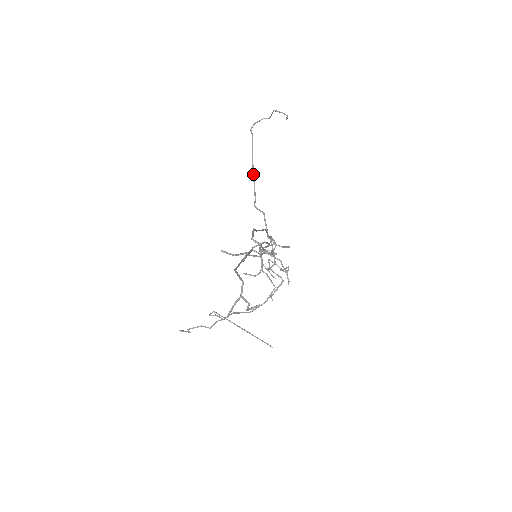
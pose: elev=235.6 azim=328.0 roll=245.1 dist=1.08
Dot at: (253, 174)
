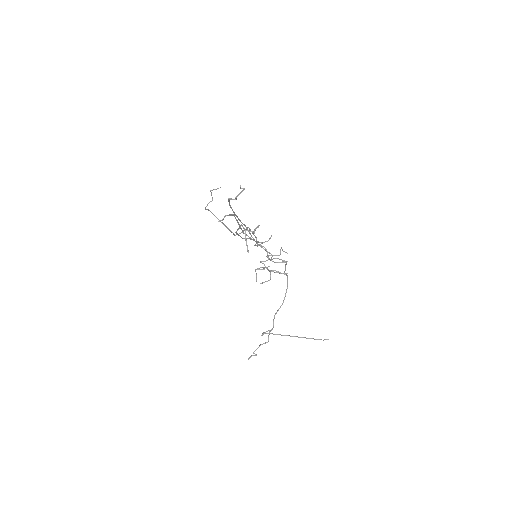
Dot at: (222, 223)
